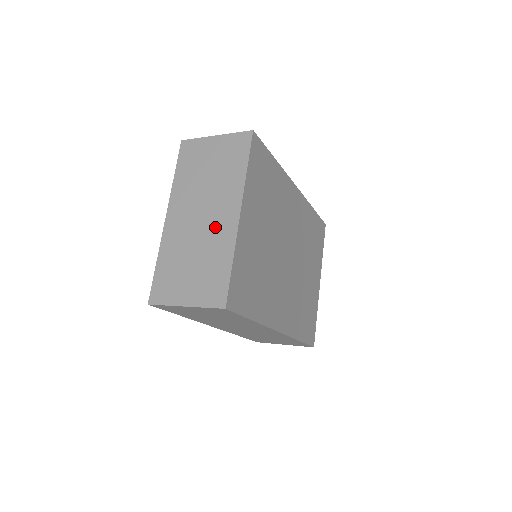
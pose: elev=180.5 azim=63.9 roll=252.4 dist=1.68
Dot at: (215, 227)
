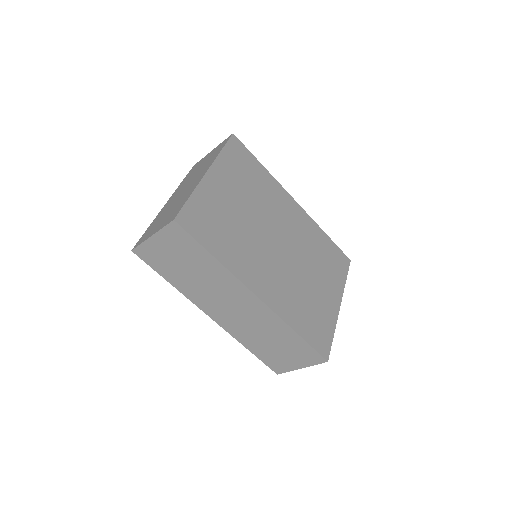
Dot at: (190, 187)
